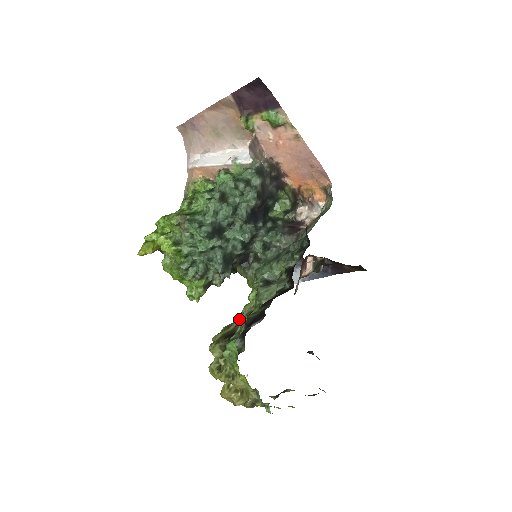
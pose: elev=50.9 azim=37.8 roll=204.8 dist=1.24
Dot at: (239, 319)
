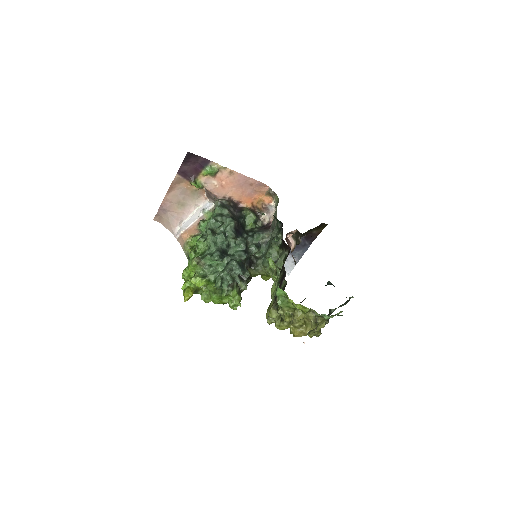
Dot at: occluded
